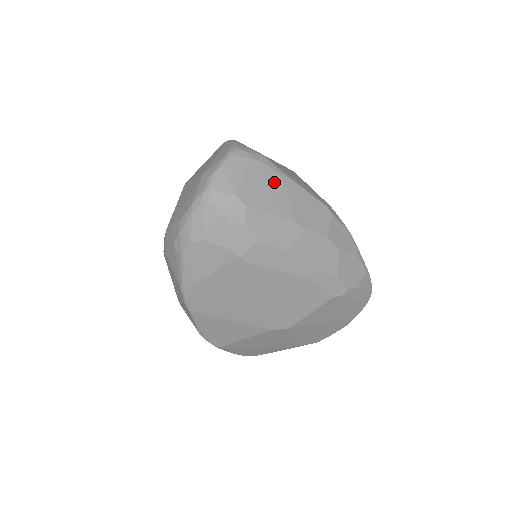
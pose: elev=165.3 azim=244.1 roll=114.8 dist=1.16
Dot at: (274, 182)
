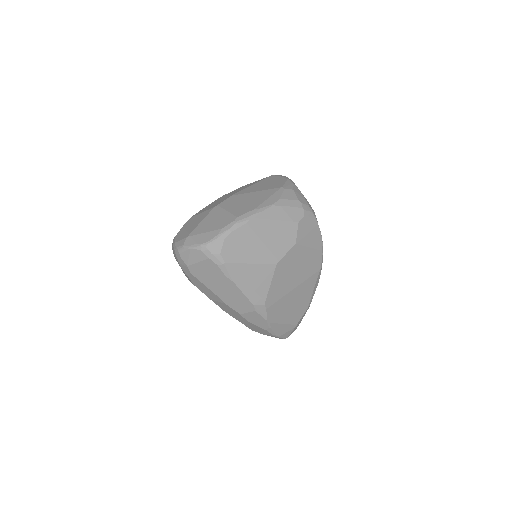
Dot at: (218, 276)
